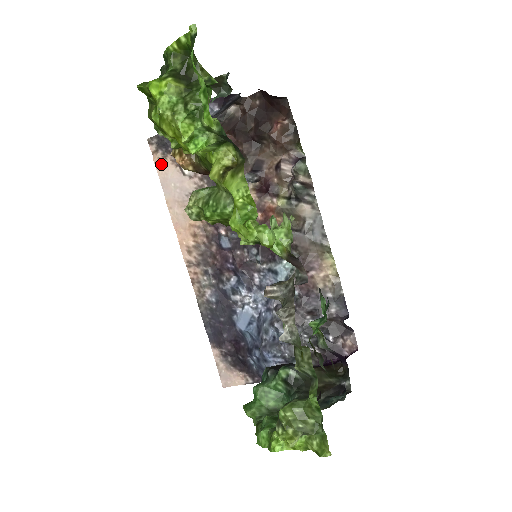
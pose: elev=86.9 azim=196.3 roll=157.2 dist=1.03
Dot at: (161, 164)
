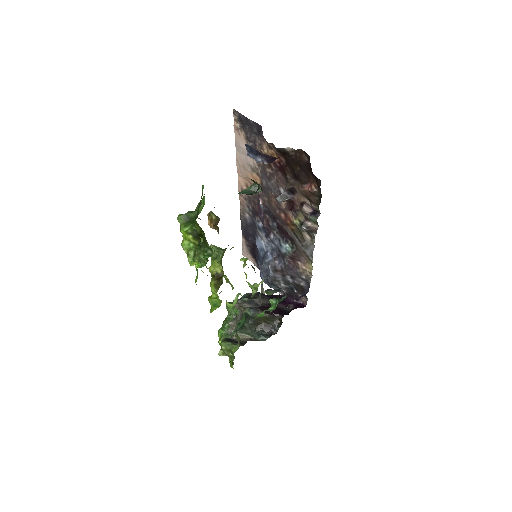
Dot at: (238, 132)
